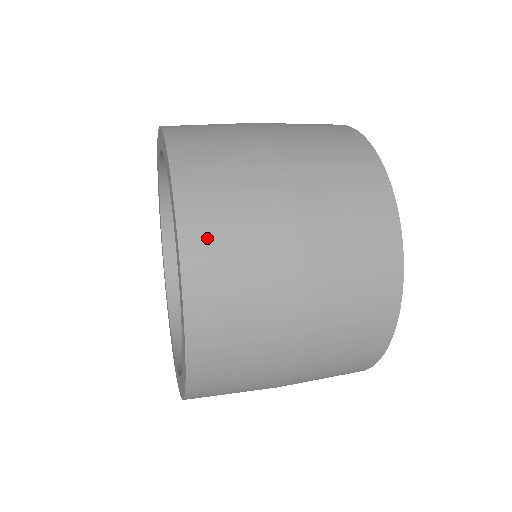
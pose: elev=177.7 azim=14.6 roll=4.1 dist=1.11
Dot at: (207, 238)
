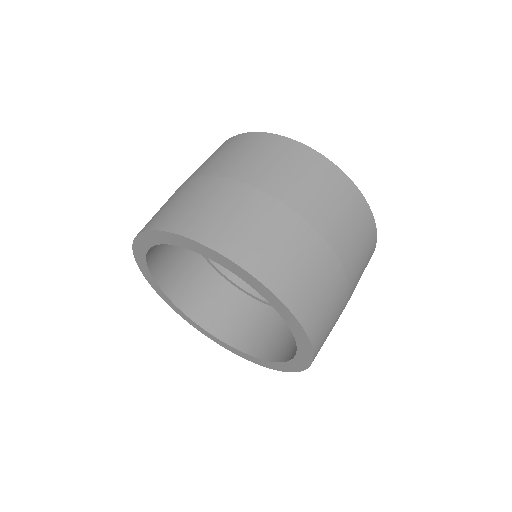
Dot at: (226, 236)
